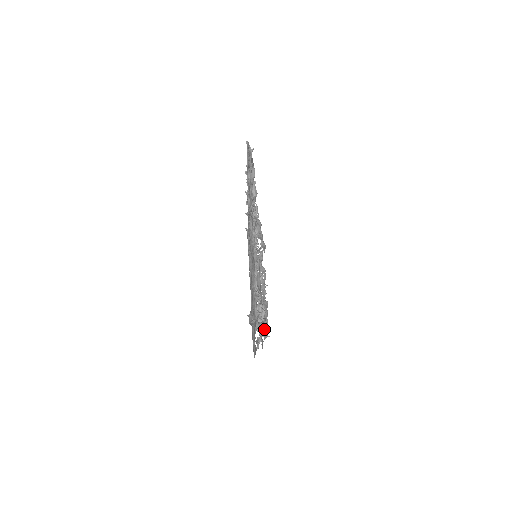
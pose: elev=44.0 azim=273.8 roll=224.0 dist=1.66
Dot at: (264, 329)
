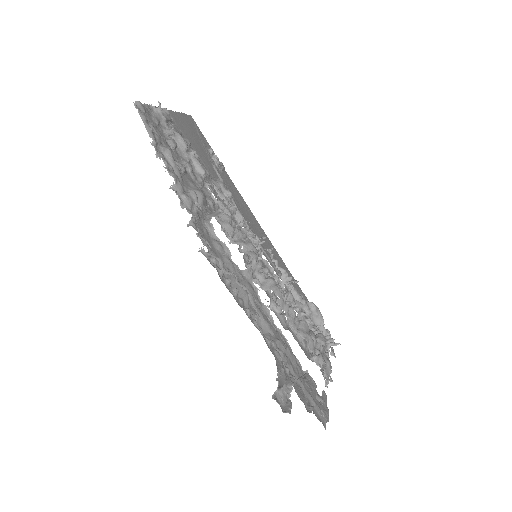
Dot at: (320, 365)
